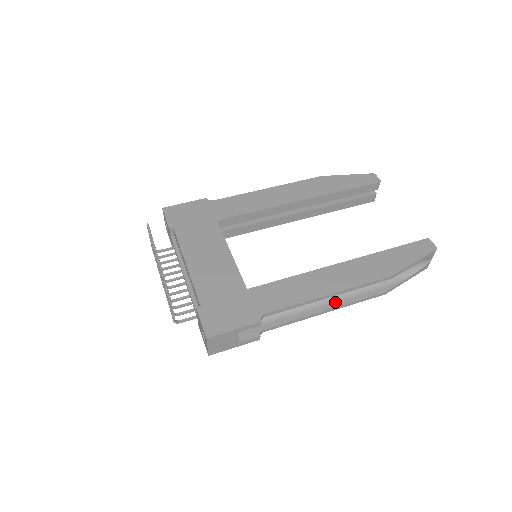
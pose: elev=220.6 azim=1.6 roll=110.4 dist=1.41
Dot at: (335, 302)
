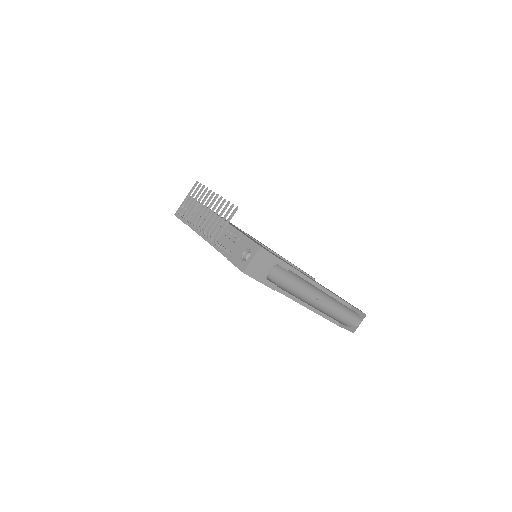
Dot at: (314, 307)
